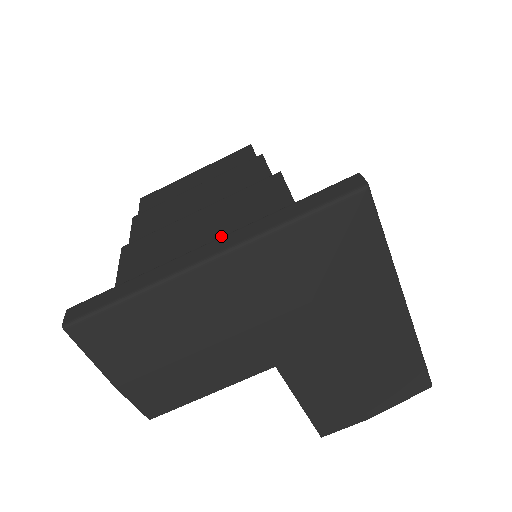
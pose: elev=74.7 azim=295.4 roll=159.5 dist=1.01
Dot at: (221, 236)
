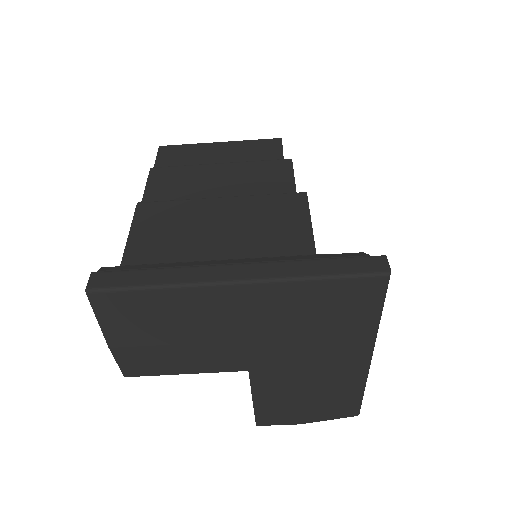
Dot at: (238, 238)
